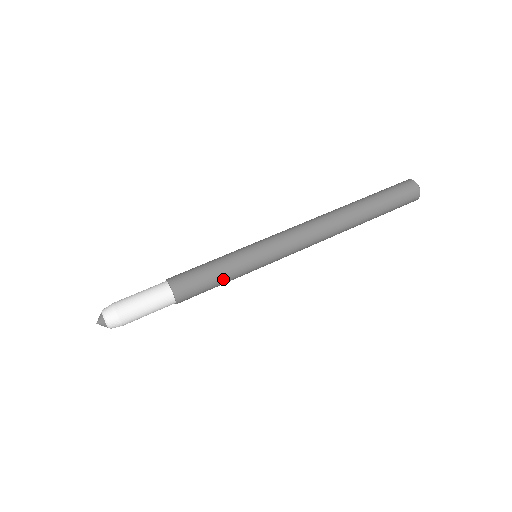
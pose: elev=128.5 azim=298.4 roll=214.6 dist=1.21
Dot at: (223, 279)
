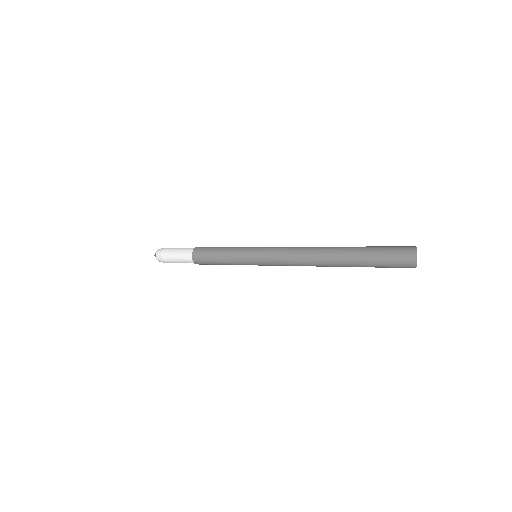
Dot at: (225, 250)
